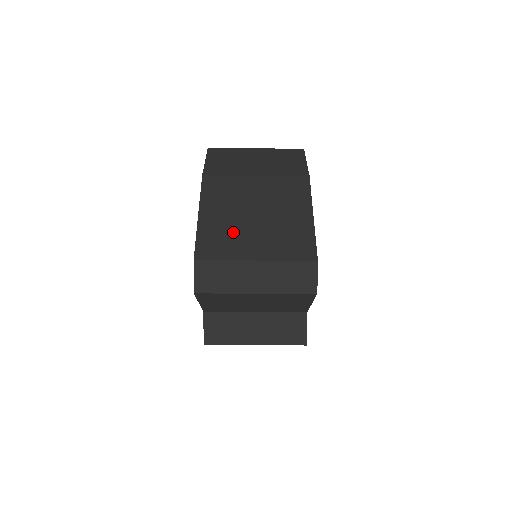
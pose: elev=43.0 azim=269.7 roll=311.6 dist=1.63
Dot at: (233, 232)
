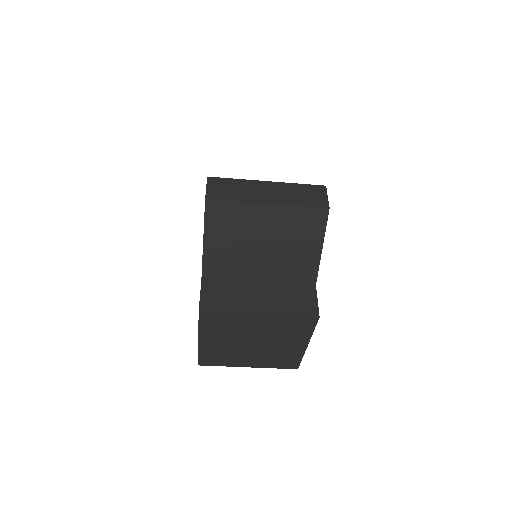
Dot at: occluded
